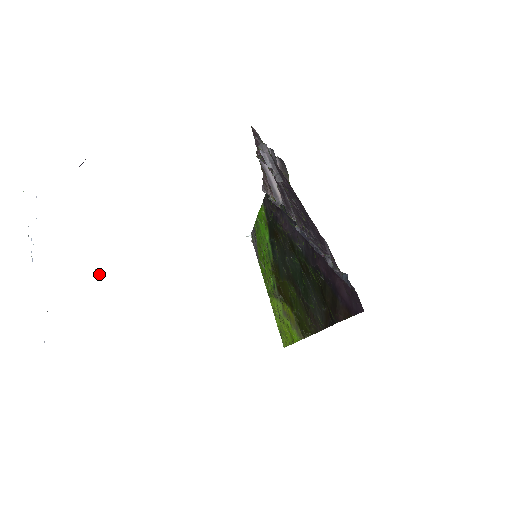
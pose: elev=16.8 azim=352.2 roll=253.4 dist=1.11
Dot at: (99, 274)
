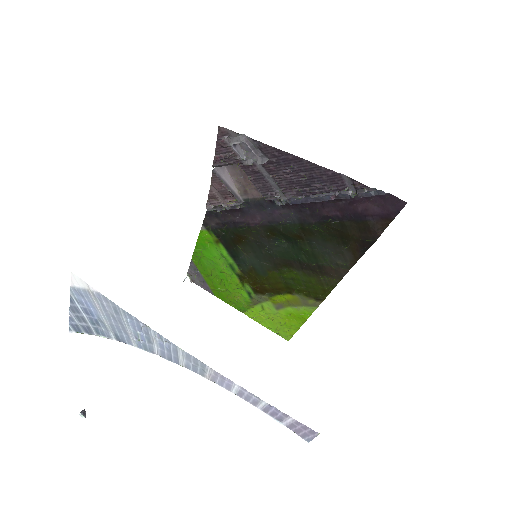
Dot at: (84, 416)
